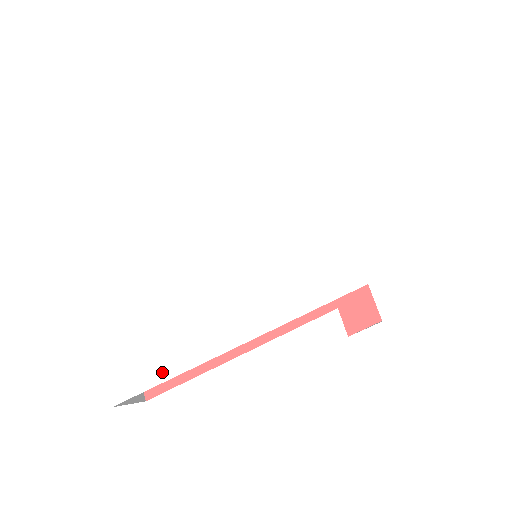
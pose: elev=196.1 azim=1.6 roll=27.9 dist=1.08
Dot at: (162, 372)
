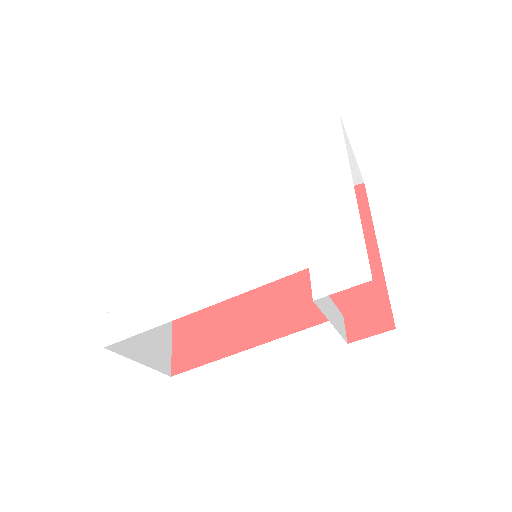
Dot at: (139, 327)
